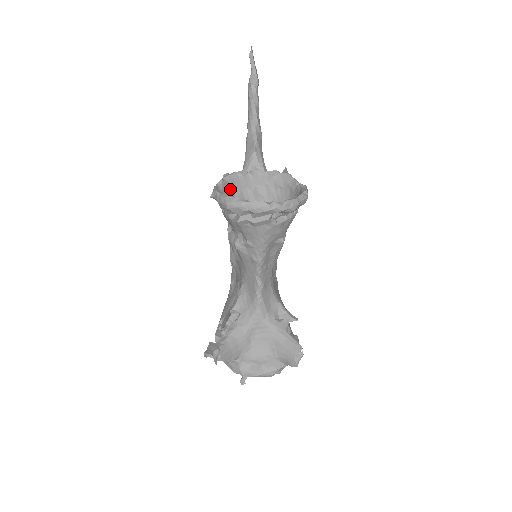
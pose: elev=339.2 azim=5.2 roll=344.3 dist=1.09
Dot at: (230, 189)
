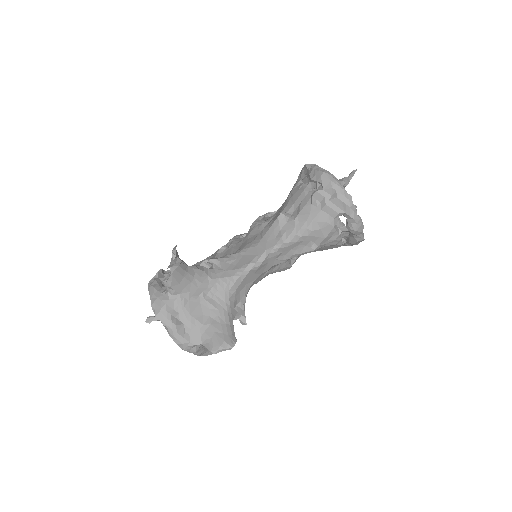
Dot at: occluded
